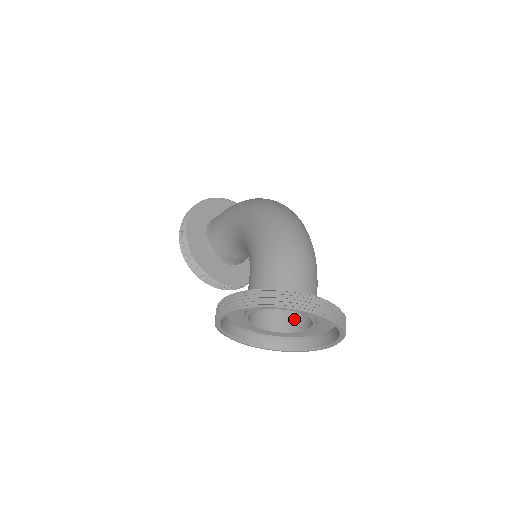
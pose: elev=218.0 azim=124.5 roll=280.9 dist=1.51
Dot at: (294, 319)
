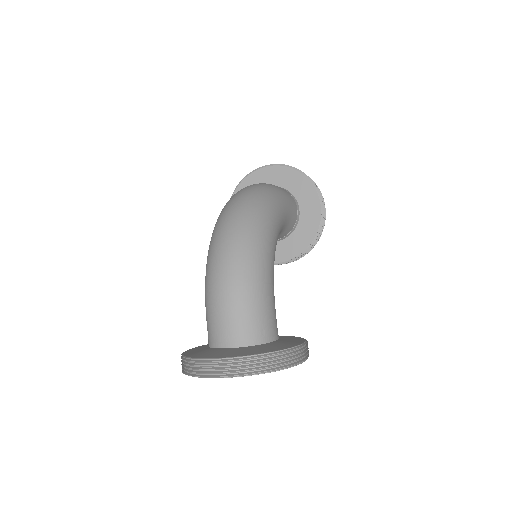
Dot at: occluded
